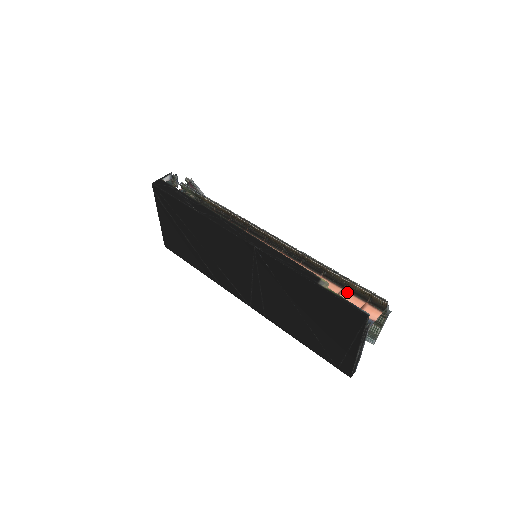
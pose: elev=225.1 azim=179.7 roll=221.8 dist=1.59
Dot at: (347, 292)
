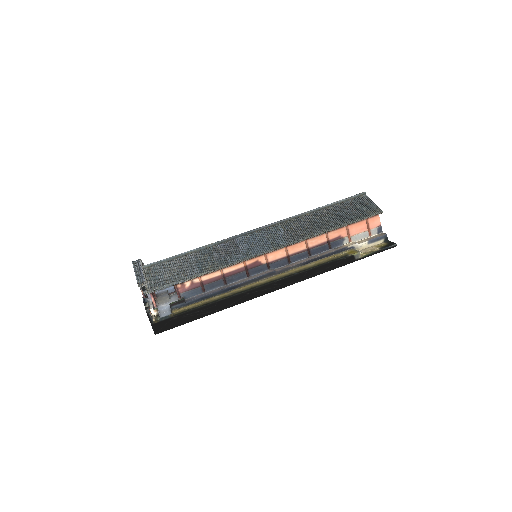
Dot at: (350, 225)
